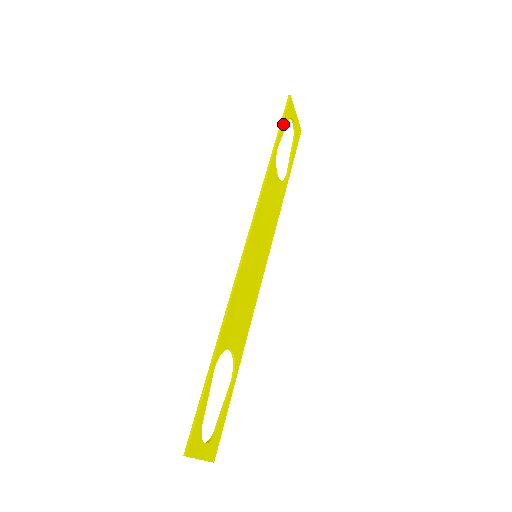
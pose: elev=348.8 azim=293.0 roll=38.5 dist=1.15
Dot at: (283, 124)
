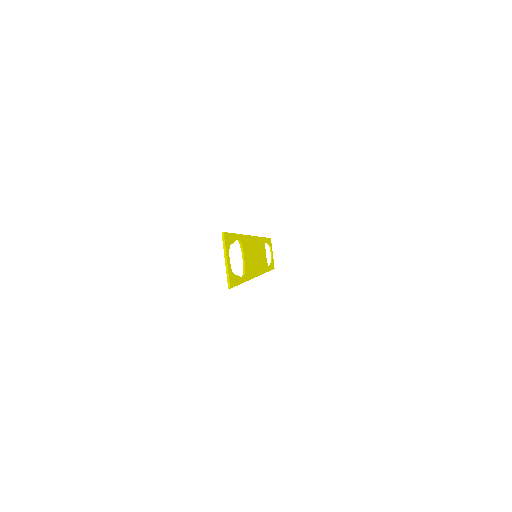
Dot at: (268, 240)
